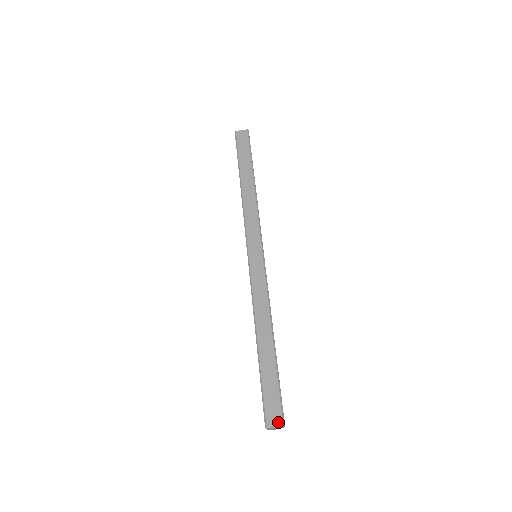
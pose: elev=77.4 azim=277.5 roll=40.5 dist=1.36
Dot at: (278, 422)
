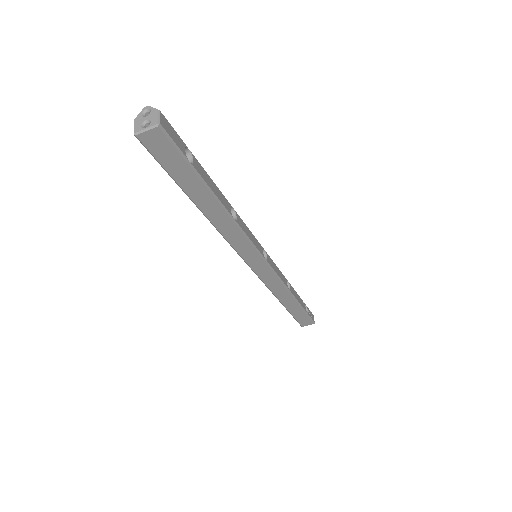
Dot at: (310, 324)
